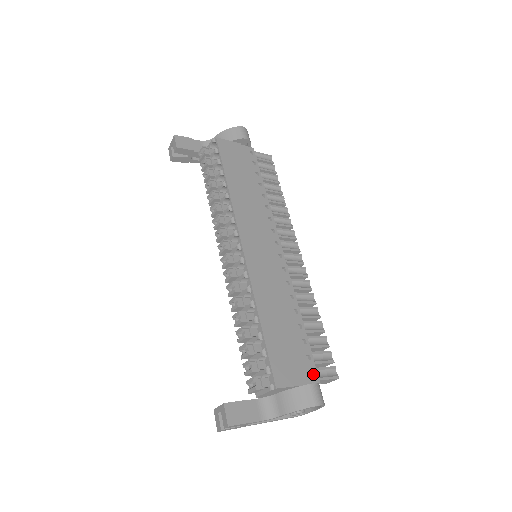
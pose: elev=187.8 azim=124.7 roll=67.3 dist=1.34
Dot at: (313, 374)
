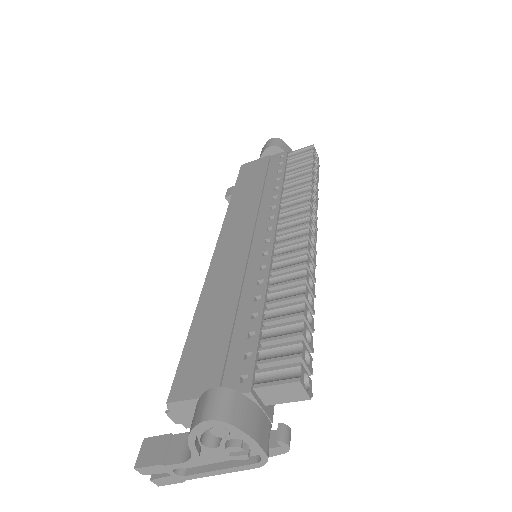
Dot at: (249, 380)
